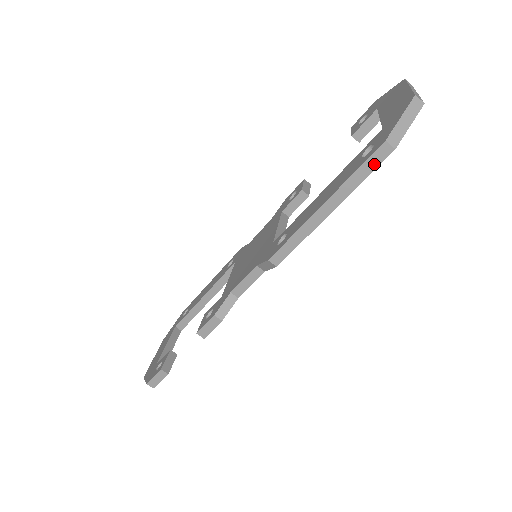
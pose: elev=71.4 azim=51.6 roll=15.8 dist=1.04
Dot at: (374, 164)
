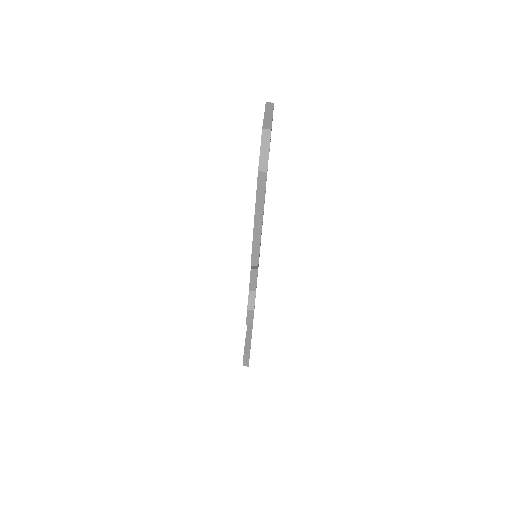
Dot at: (263, 186)
